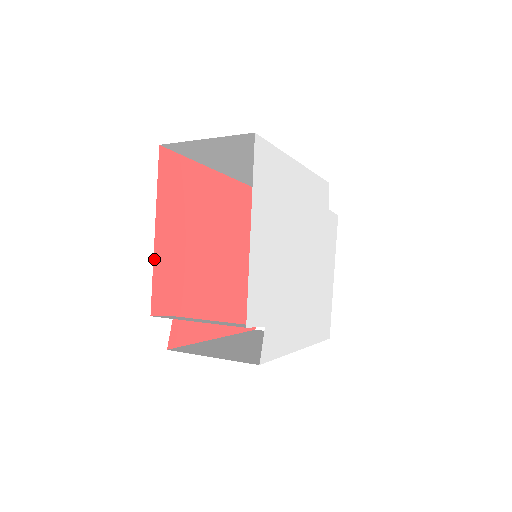
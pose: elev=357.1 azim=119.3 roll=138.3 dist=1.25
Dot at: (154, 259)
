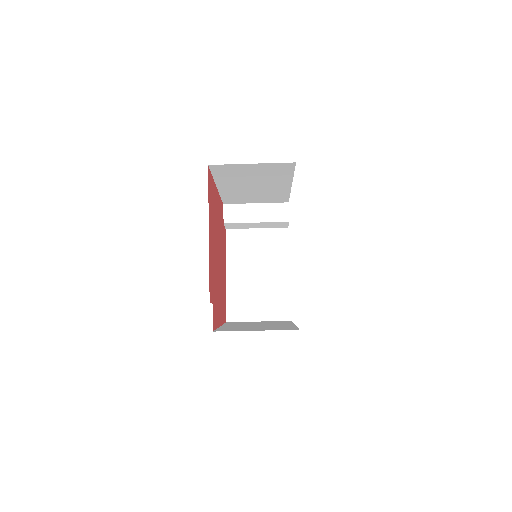
Dot at: (209, 256)
